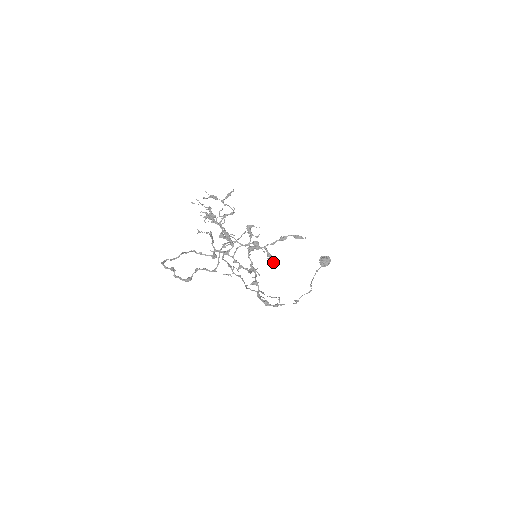
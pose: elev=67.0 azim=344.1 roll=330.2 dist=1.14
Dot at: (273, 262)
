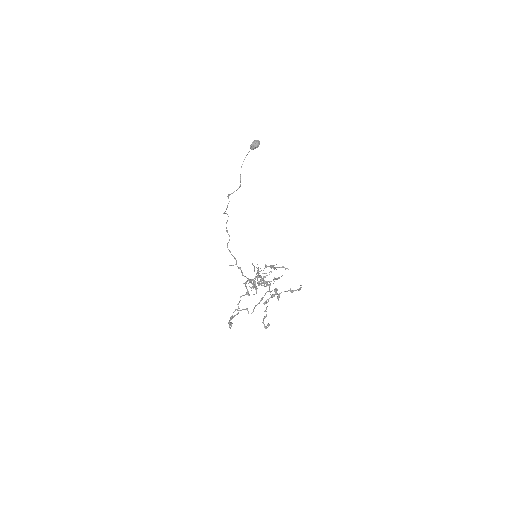
Dot at: occluded
